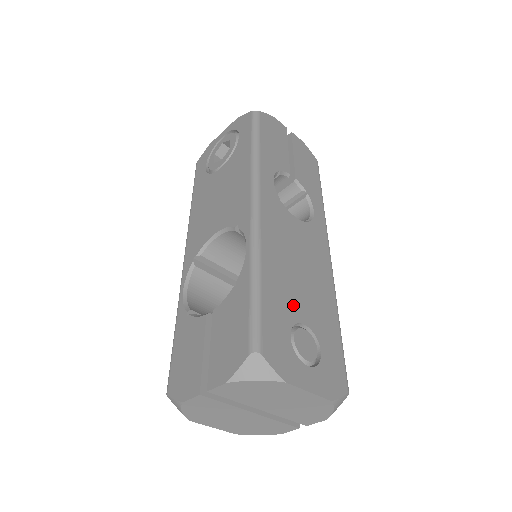
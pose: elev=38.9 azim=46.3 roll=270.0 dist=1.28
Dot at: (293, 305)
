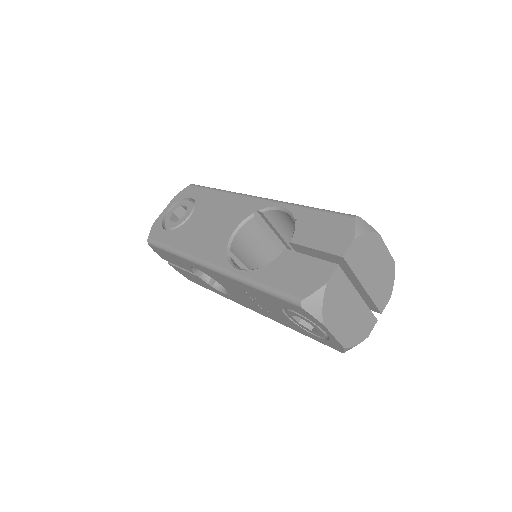
Dot at: occluded
